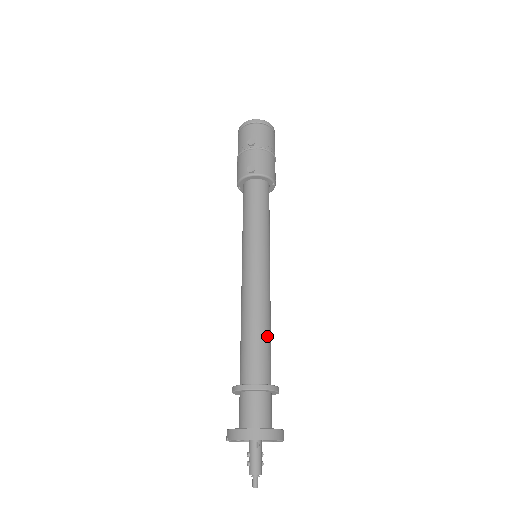
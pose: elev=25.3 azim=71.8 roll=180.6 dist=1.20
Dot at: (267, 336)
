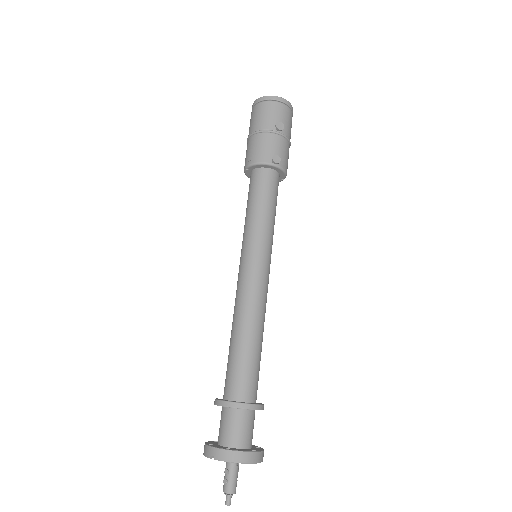
Dot at: (261, 350)
